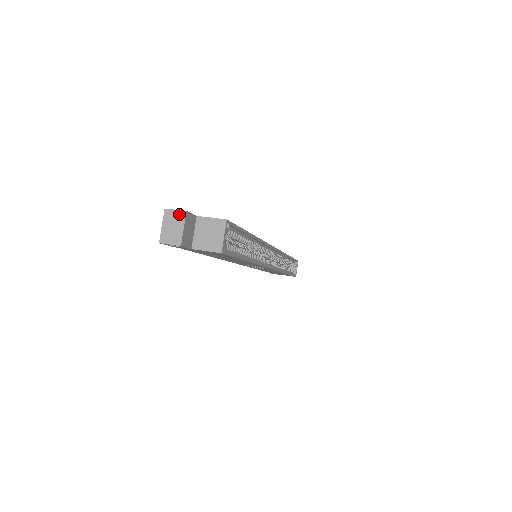
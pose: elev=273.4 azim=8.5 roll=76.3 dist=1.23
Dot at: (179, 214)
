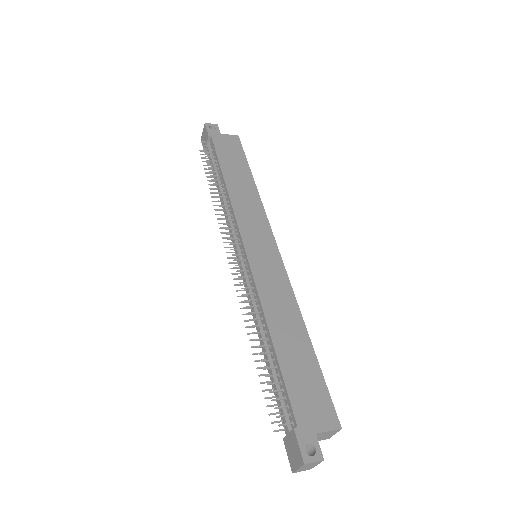
Dot at: (317, 463)
